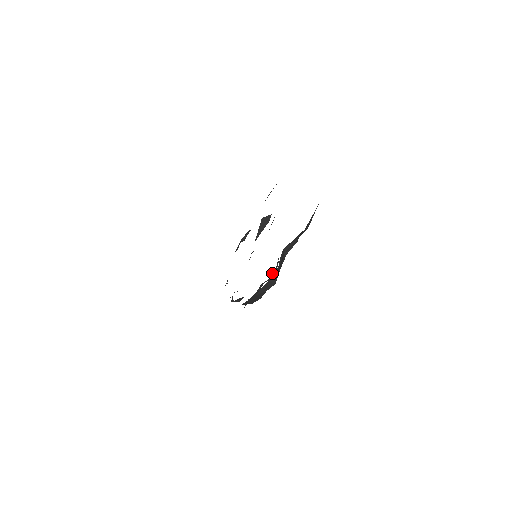
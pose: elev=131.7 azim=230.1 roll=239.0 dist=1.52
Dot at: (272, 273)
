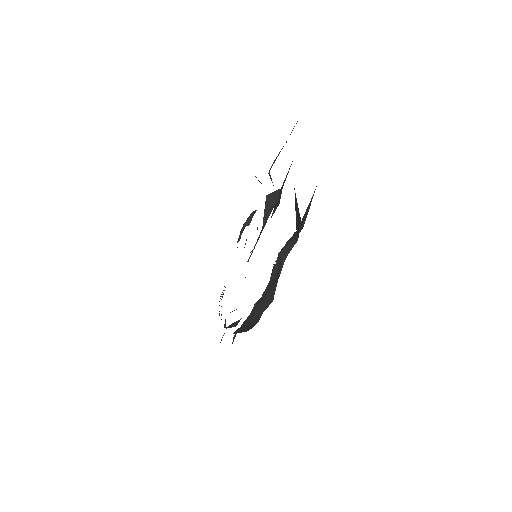
Dot at: (266, 288)
